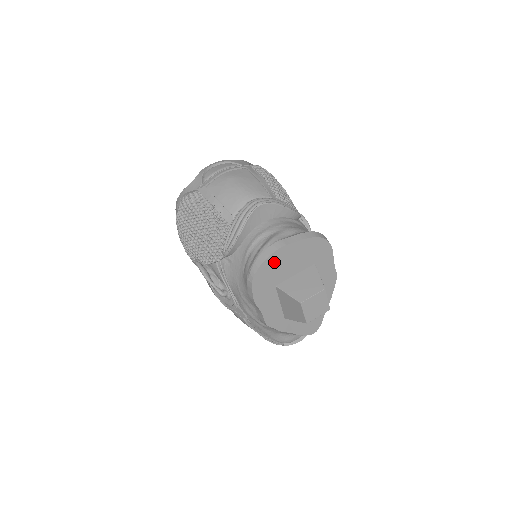
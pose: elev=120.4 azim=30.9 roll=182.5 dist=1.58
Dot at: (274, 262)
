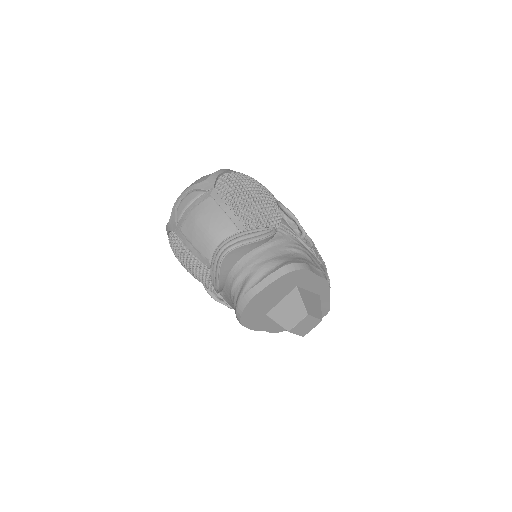
Dot at: (253, 306)
